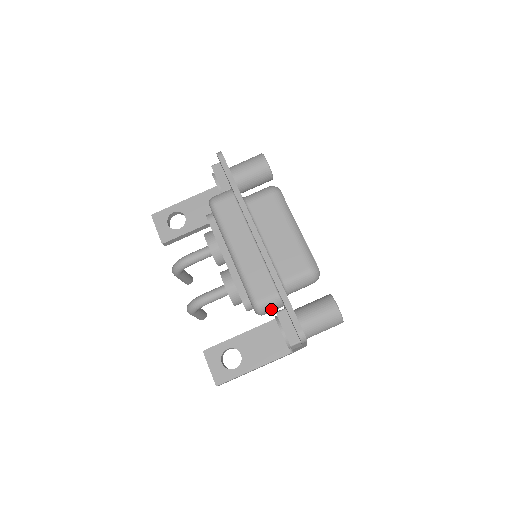
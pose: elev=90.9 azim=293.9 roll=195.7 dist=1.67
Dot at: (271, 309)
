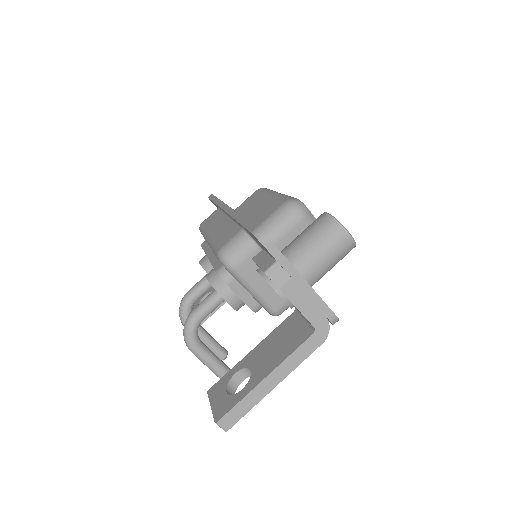
Dot at: (240, 252)
